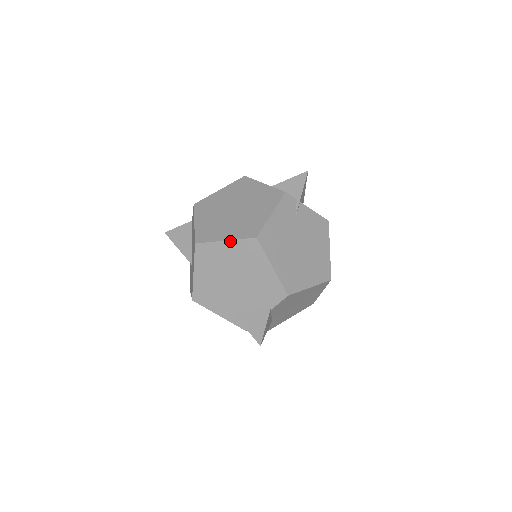
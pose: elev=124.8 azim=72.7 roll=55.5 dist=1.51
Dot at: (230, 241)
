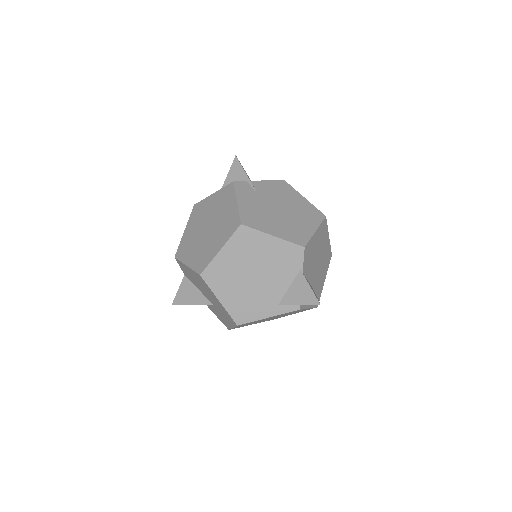
Dot at: (224, 246)
